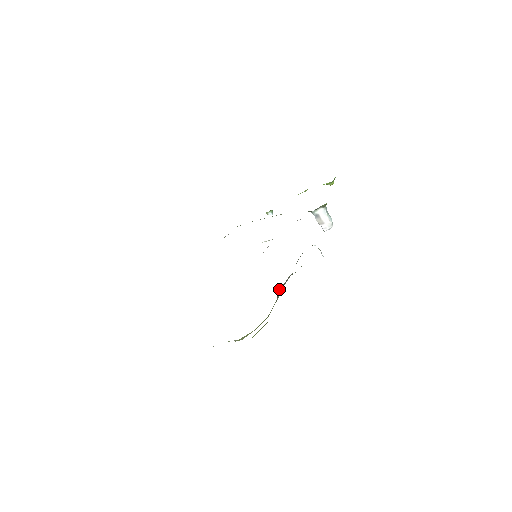
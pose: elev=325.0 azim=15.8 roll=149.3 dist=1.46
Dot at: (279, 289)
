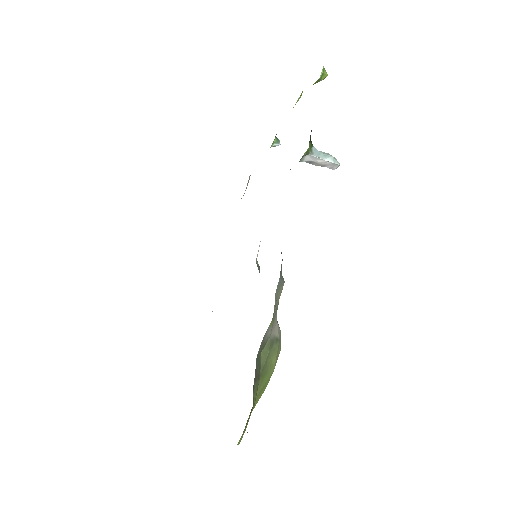
Dot at: (262, 350)
